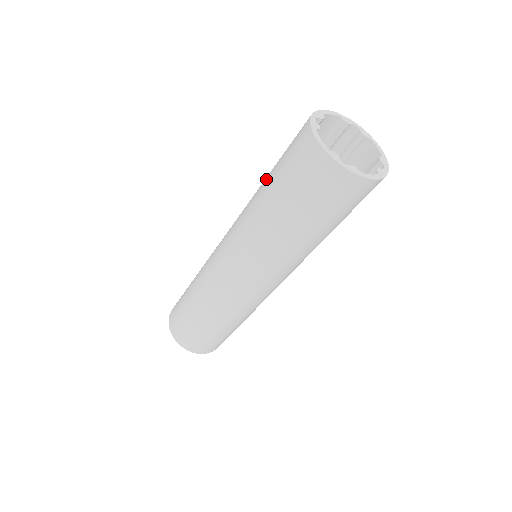
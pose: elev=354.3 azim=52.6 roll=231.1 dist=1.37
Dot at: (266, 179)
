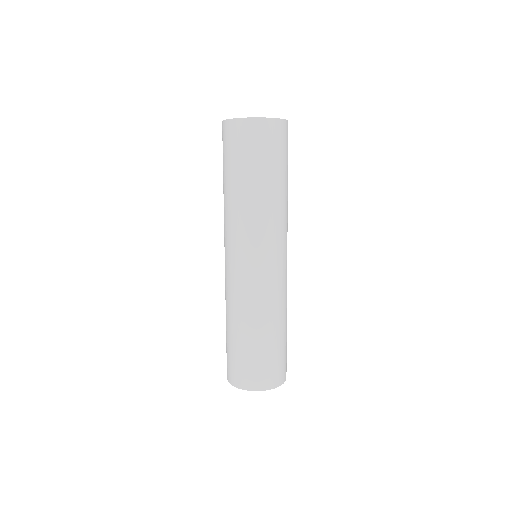
Dot at: occluded
